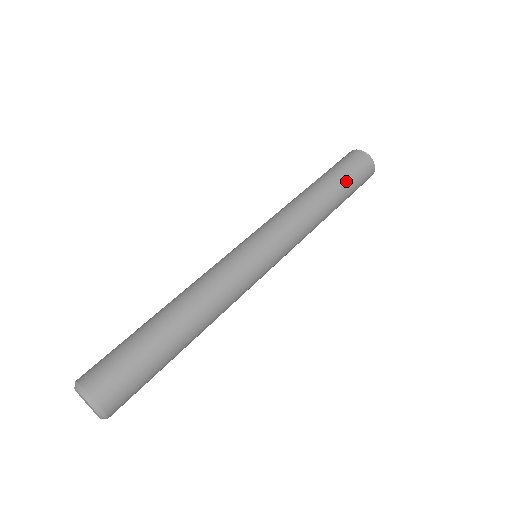
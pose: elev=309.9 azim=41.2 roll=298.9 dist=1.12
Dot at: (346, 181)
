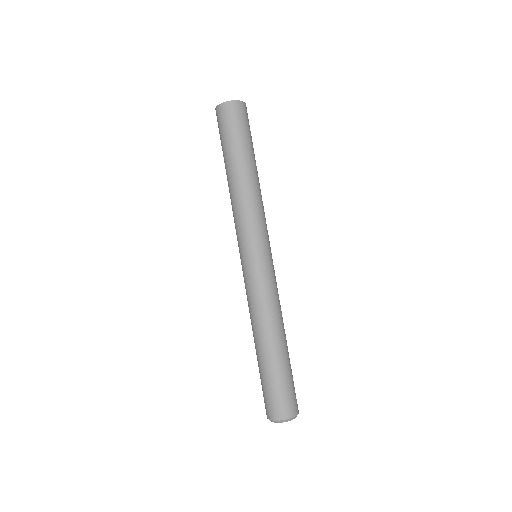
Dot at: (248, 143)
